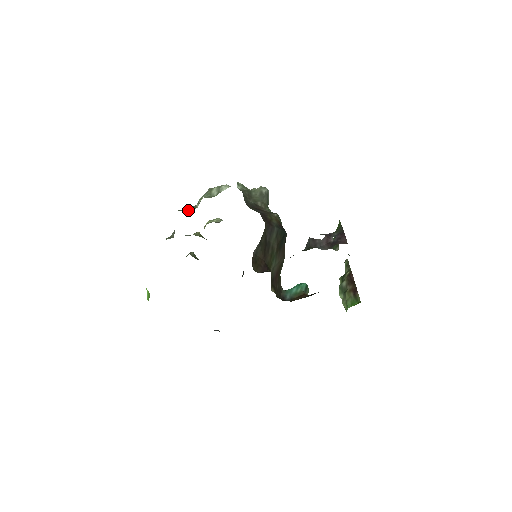
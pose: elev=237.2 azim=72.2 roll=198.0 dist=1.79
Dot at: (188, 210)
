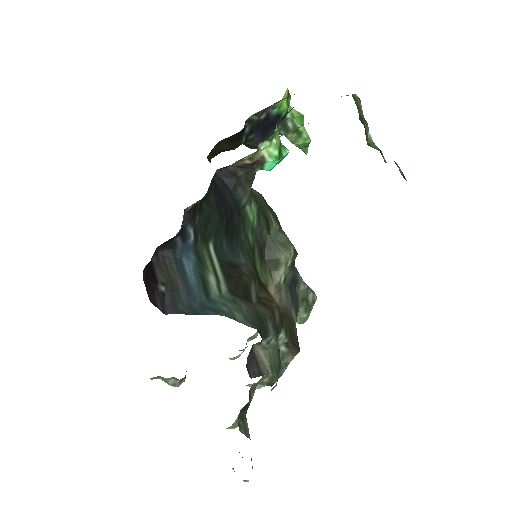
Dot at: occluded
